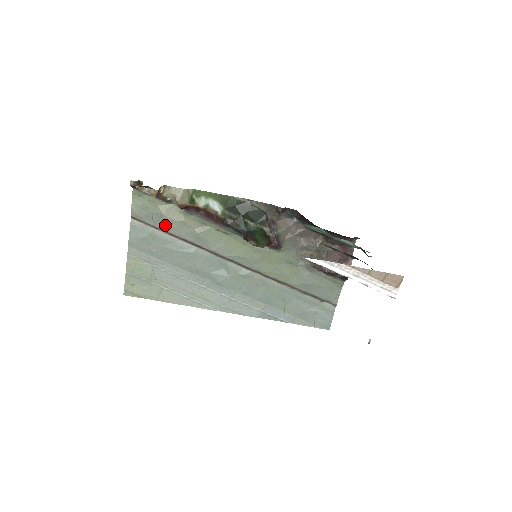
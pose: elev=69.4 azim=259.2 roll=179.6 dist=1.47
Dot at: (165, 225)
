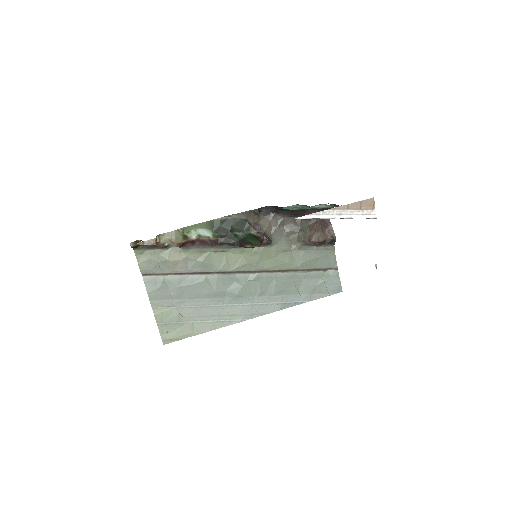
Dot at: (172, 268)
